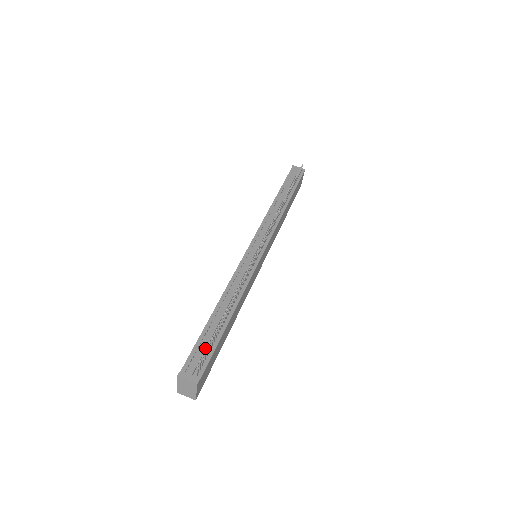
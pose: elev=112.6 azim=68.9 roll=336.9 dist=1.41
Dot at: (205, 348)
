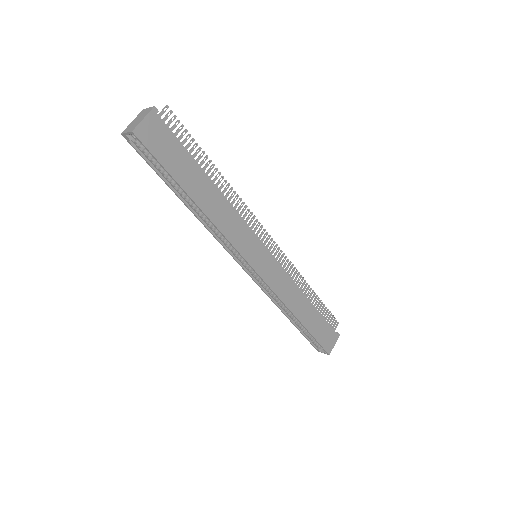
Dot at: occluded
